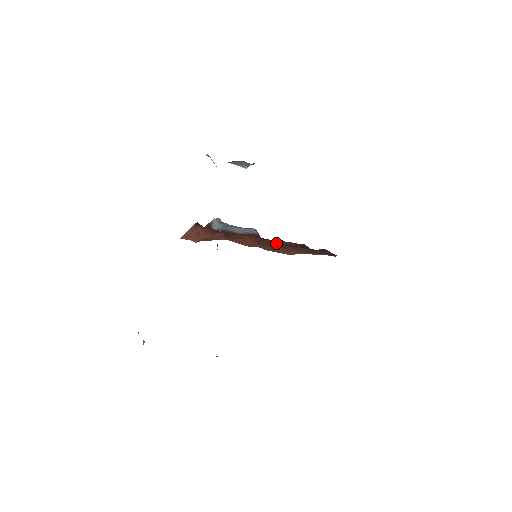
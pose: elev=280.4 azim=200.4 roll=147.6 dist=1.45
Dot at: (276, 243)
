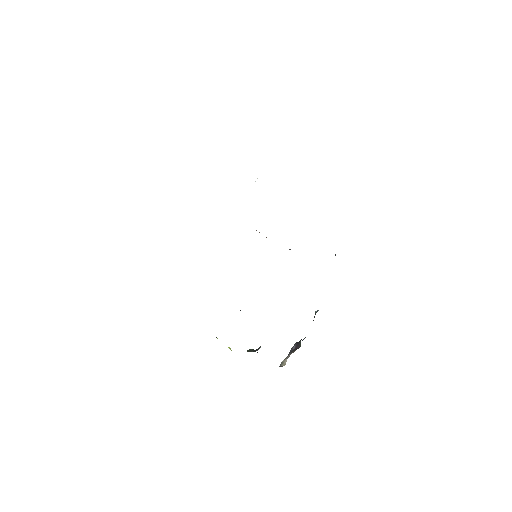
Dot at: occluded
